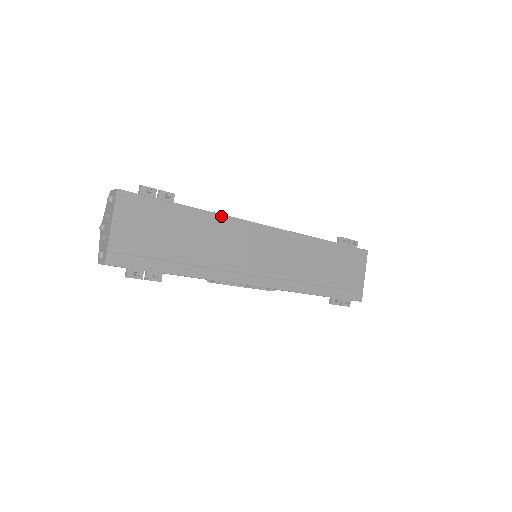
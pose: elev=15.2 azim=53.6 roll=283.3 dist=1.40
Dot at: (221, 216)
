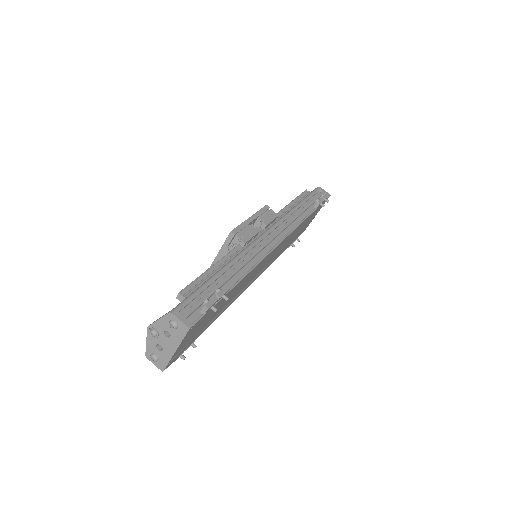
Dot at: (253, 269)
